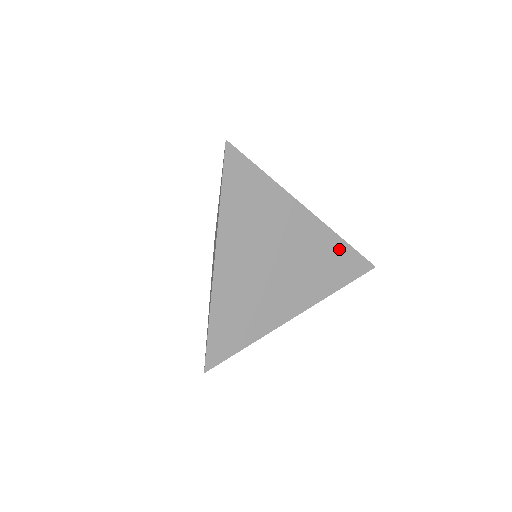
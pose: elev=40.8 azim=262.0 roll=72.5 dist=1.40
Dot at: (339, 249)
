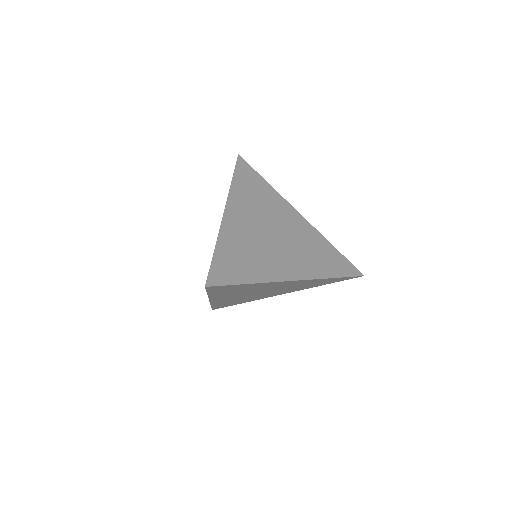
Dot at: (329, 249)
